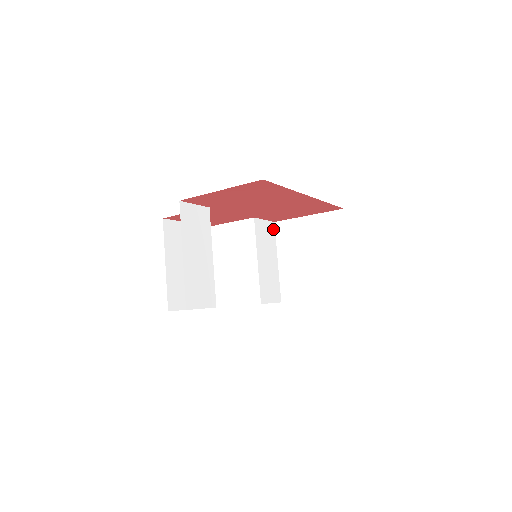
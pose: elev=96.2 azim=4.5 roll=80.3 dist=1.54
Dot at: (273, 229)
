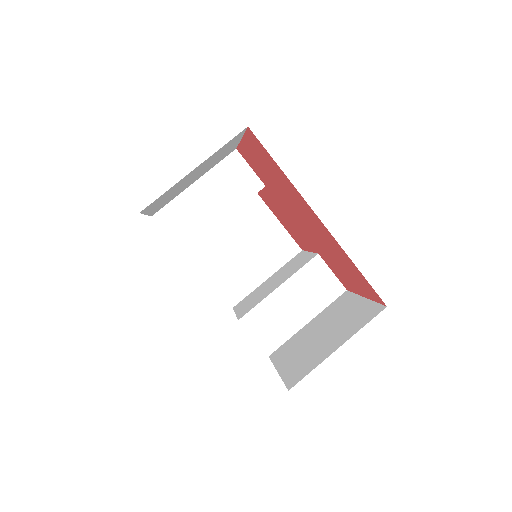
Dot at: (337, 293)
